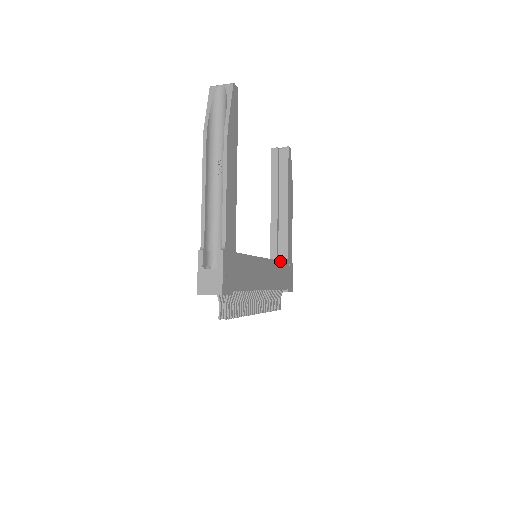
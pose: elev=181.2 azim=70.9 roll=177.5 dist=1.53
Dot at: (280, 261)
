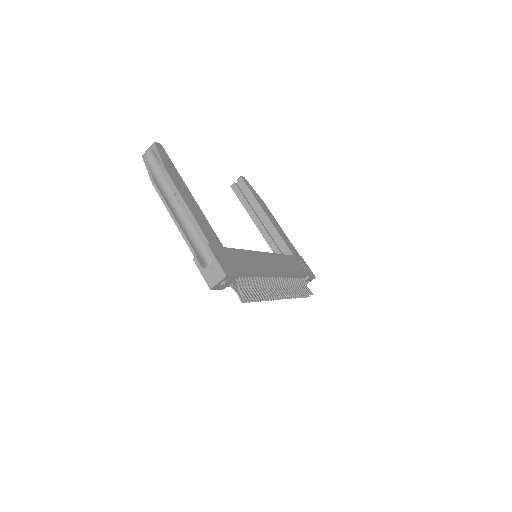
Dot at: (283, 255)
